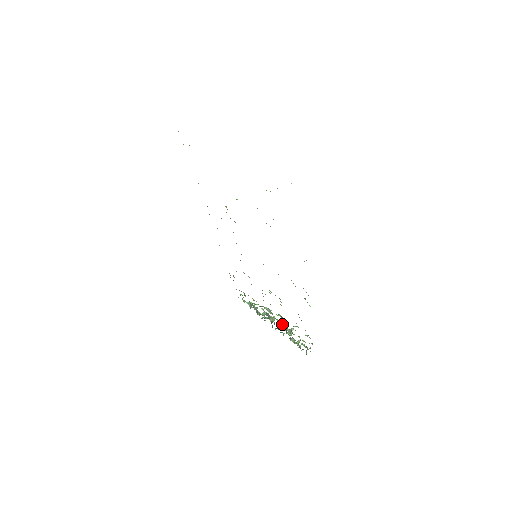
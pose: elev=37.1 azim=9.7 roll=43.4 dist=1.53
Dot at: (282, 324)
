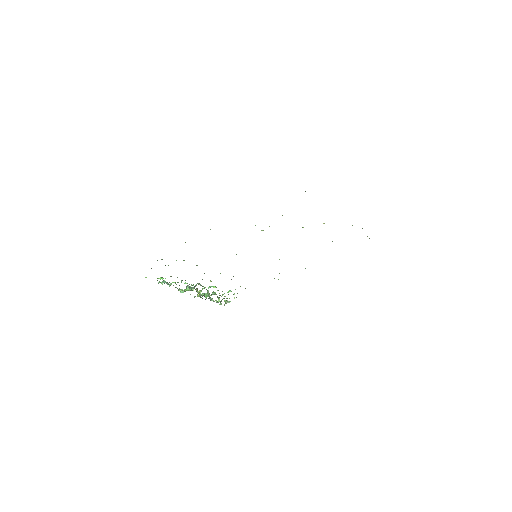
Dot at: (213, 292)
